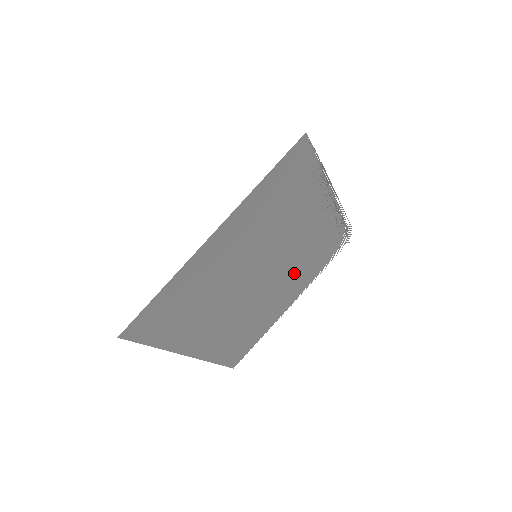
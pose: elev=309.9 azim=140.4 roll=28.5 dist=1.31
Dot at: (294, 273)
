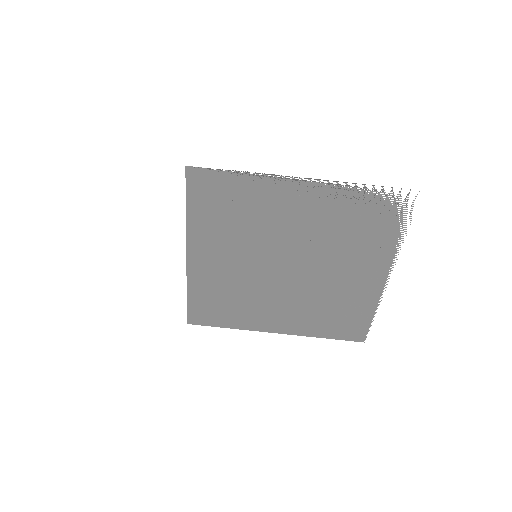
Dot at: (342, 254)
